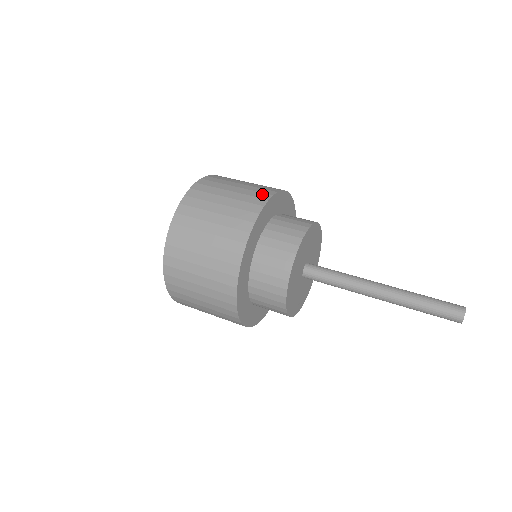
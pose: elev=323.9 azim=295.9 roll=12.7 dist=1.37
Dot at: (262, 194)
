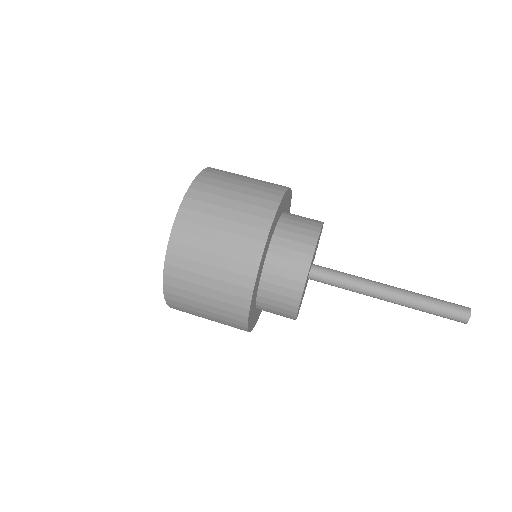
Dot at: (257, 231)
